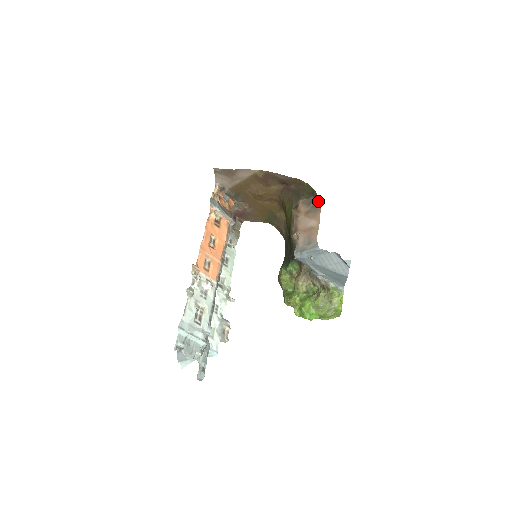
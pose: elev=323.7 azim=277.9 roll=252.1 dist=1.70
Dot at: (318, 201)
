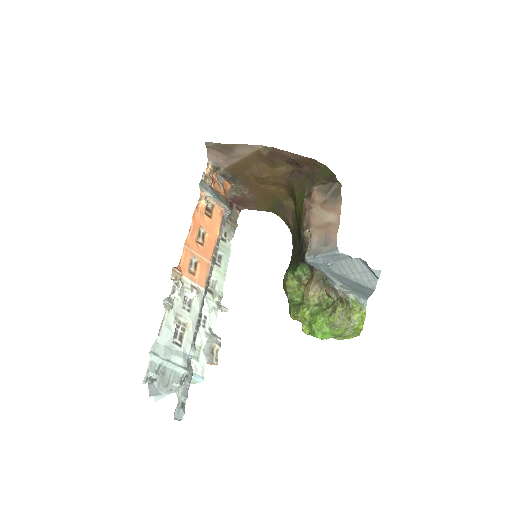
Dot at: (338, 189)
